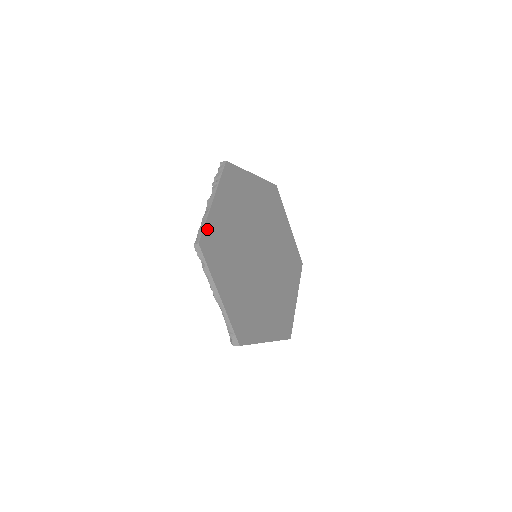
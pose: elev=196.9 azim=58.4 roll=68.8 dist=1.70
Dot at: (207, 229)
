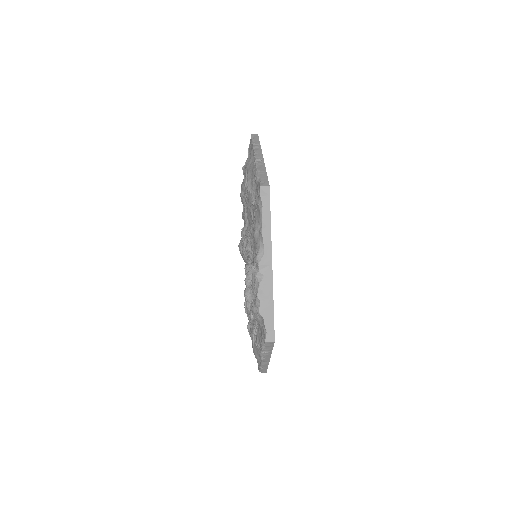
Dot at: occluded
